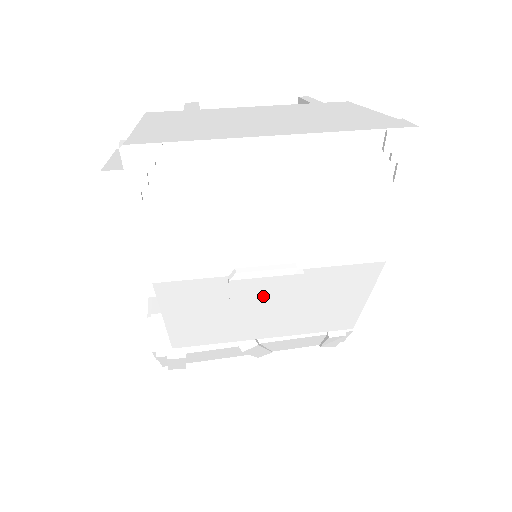
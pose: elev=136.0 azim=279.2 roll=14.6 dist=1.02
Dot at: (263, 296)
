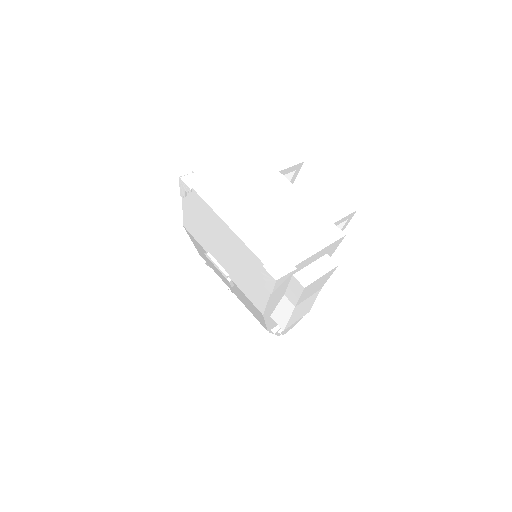
Dot at: (219, 273)
